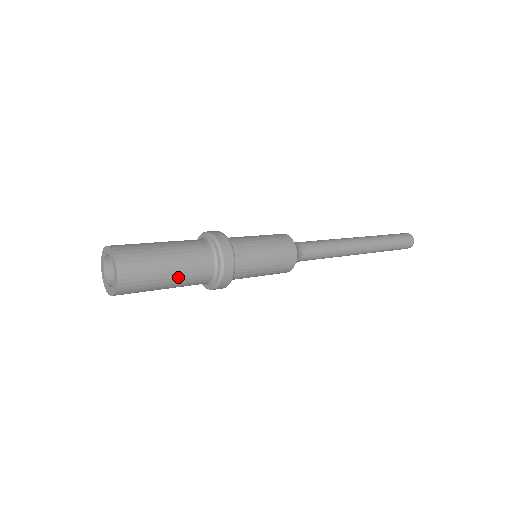
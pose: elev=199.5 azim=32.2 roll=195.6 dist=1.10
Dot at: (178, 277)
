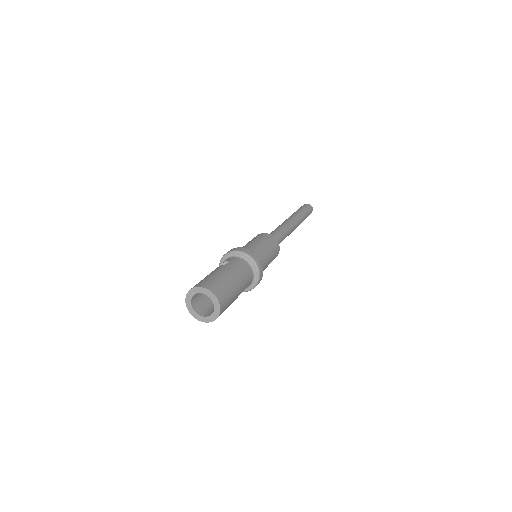
Dot at: (240, 293)
